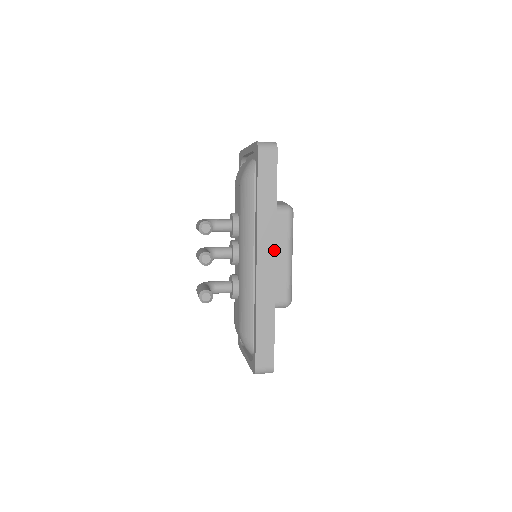
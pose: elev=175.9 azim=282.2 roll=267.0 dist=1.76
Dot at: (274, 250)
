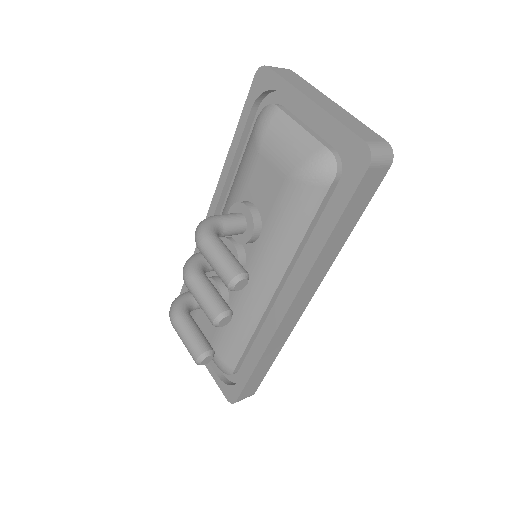
Dot at: (314, 292)
